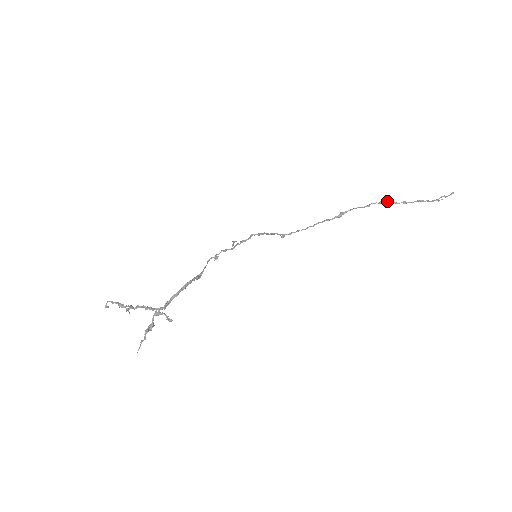
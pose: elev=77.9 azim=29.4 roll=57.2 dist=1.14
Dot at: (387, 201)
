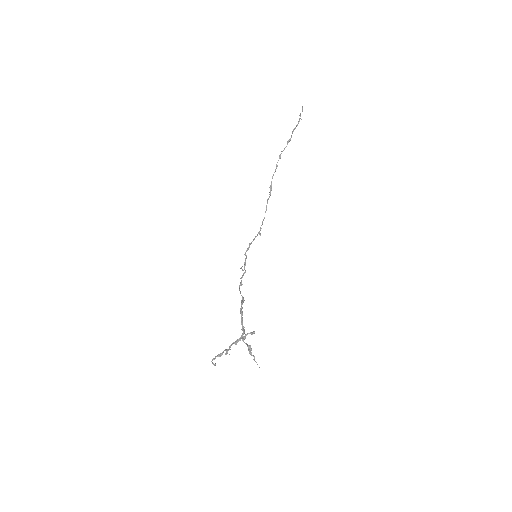
Dot at: (281, 153)
